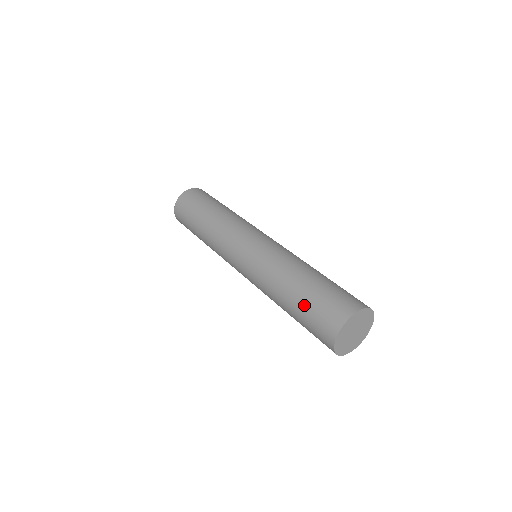
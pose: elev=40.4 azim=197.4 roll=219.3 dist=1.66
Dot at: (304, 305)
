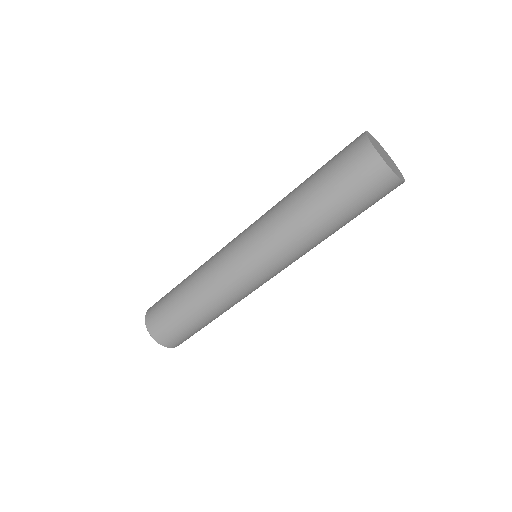
Dot at: (332, 188)
